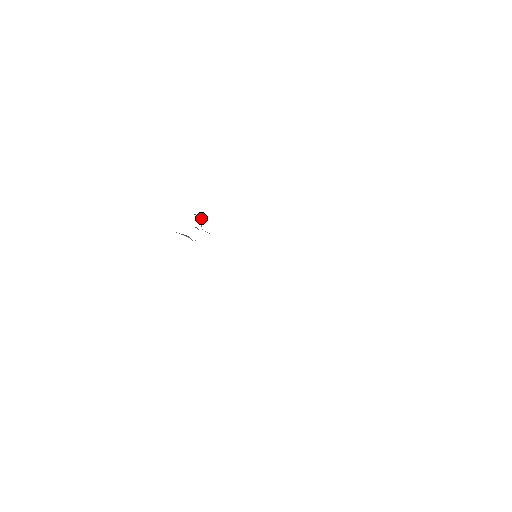
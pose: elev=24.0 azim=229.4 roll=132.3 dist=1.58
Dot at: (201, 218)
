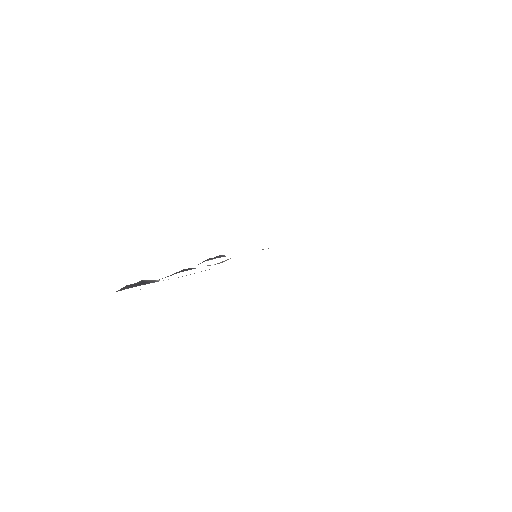
Dot at: occluded
